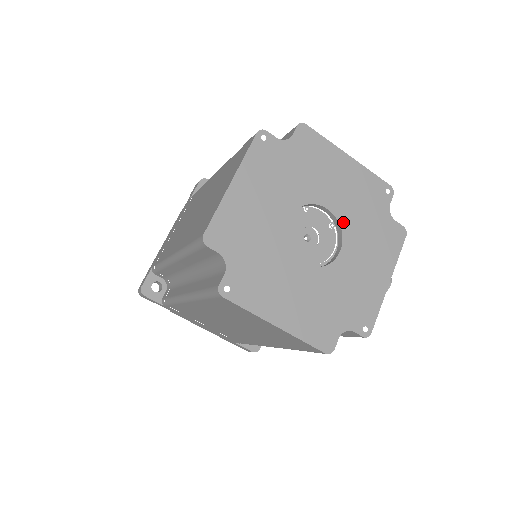
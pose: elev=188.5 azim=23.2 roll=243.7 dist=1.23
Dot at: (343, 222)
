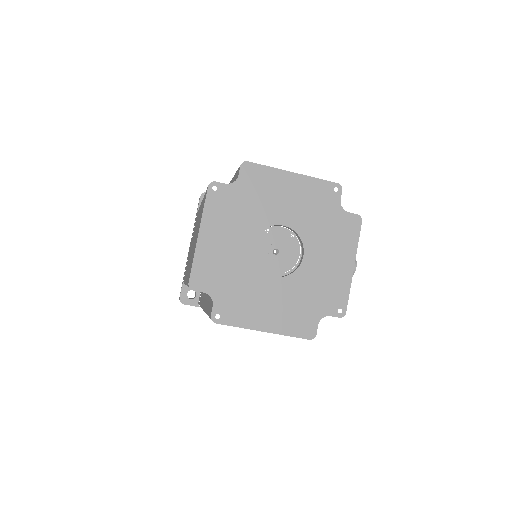
Dot at: (300, 231)
